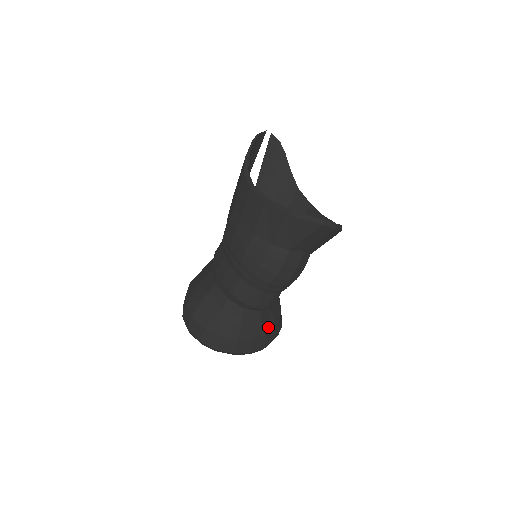
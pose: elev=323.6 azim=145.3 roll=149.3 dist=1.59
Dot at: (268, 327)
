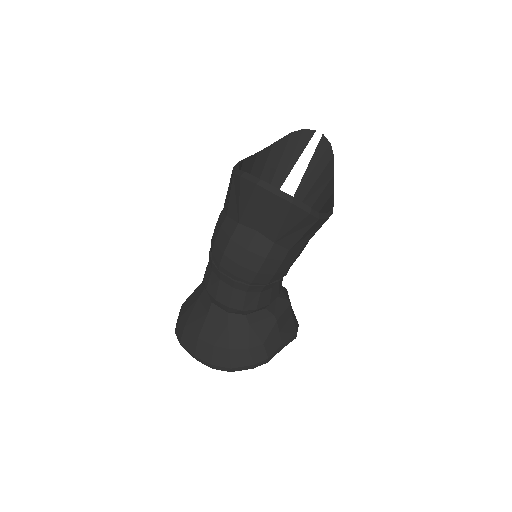
Dot at: (237, 341)
